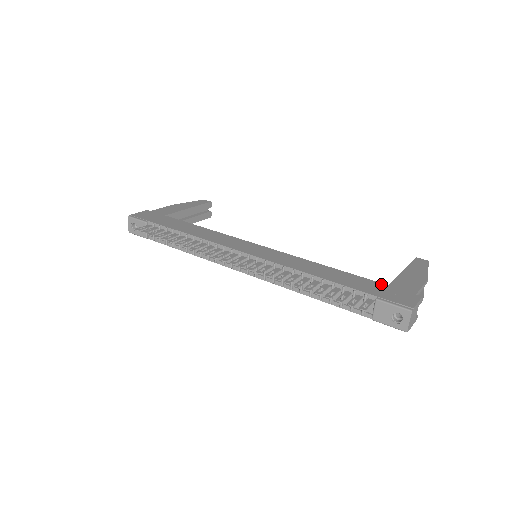
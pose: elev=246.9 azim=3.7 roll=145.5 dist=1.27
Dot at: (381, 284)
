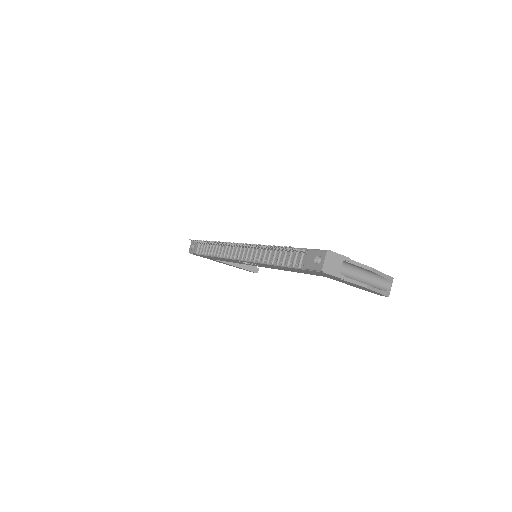
Dot at: occluded
